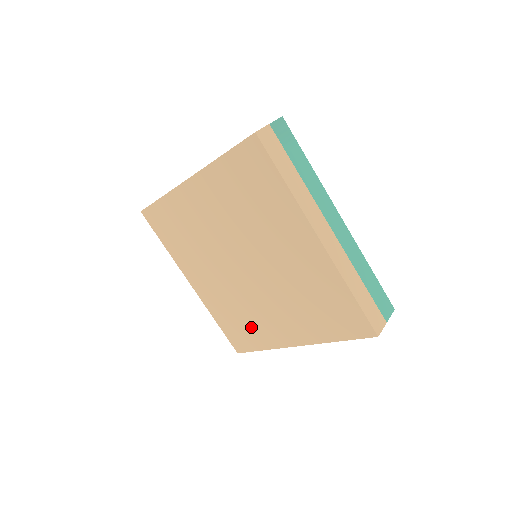
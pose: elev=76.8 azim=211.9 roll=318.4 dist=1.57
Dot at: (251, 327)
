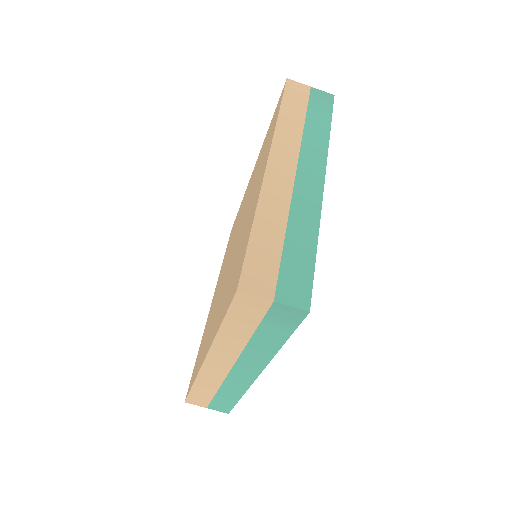
Dot at: occluded
